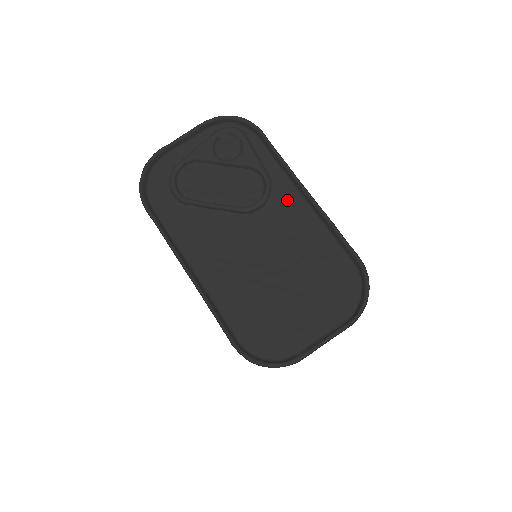
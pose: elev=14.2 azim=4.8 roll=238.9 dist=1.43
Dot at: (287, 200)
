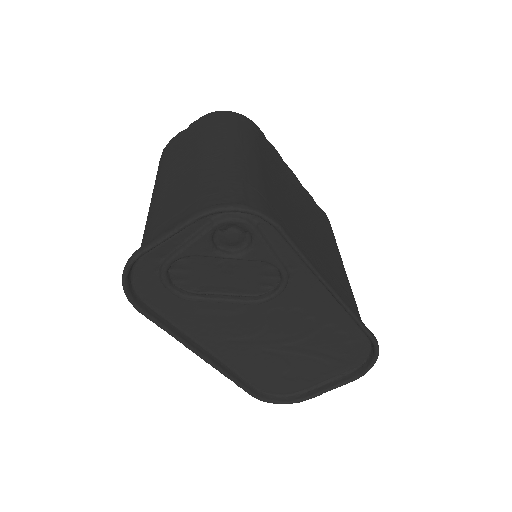
Dot at: (306, 288)
